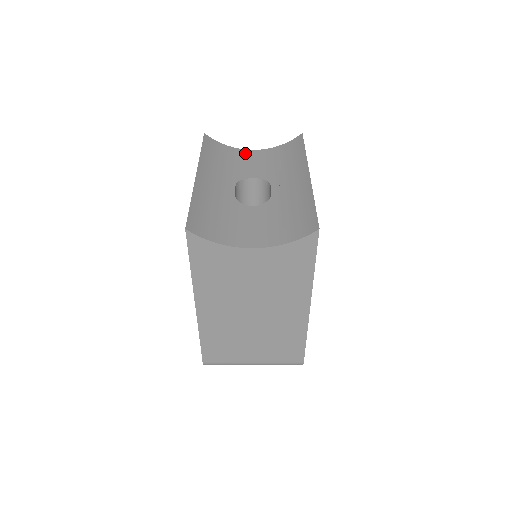
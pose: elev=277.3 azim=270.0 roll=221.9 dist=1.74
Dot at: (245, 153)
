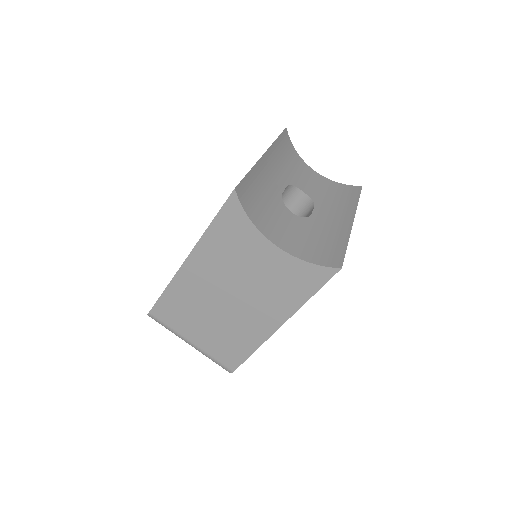
Dot at: (306, 167)
